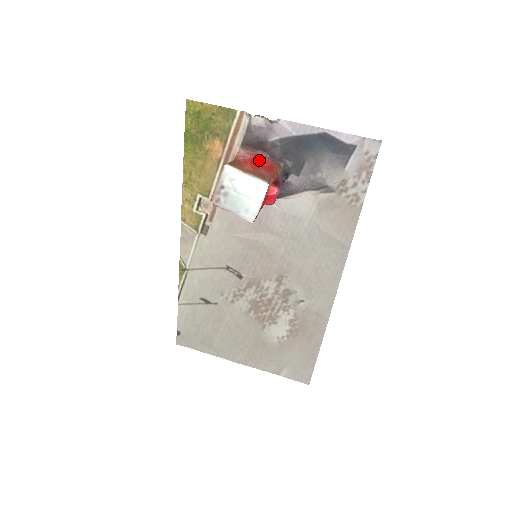
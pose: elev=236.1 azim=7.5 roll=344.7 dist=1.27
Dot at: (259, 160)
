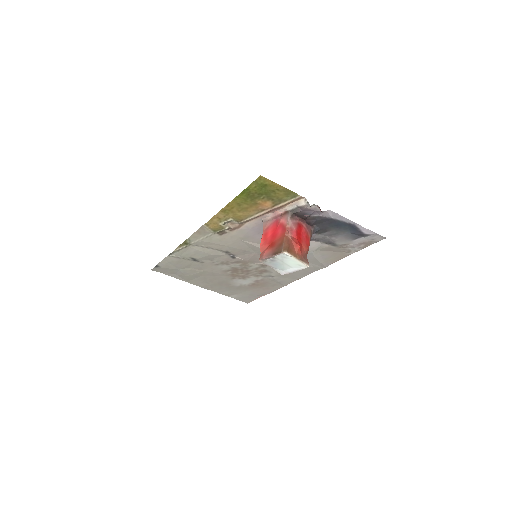
Dot at: (300, 230)
